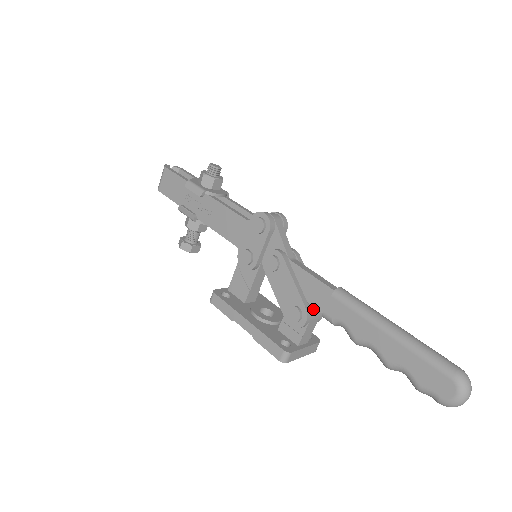
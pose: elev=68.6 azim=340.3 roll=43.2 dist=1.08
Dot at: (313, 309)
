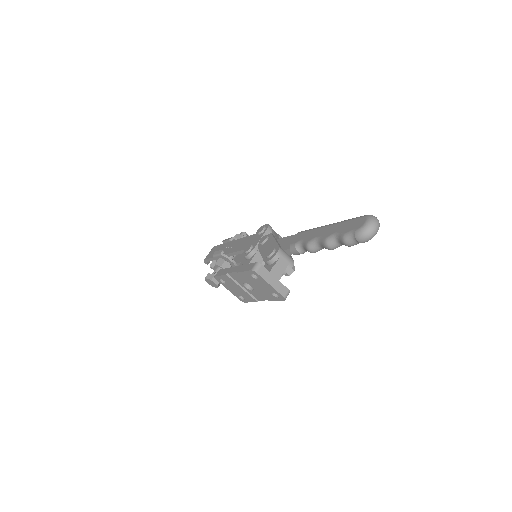
Dot at: (285, 252)
